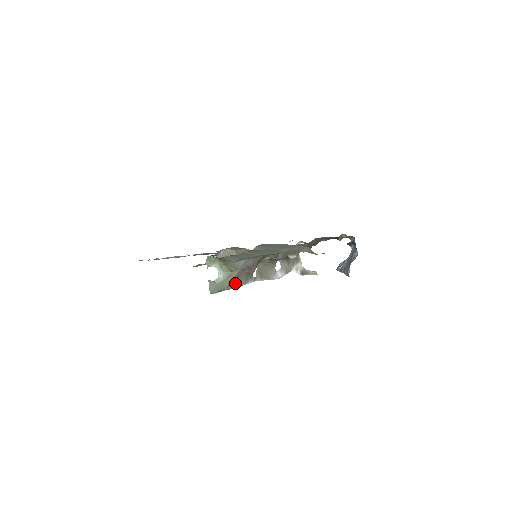
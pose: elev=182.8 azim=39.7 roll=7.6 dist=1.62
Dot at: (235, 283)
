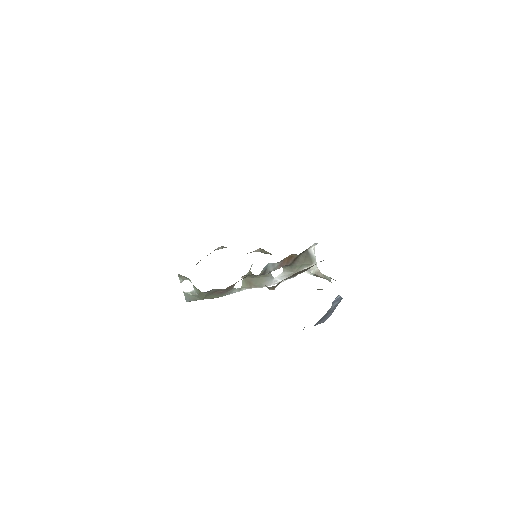
Dot at: (211, 297)
